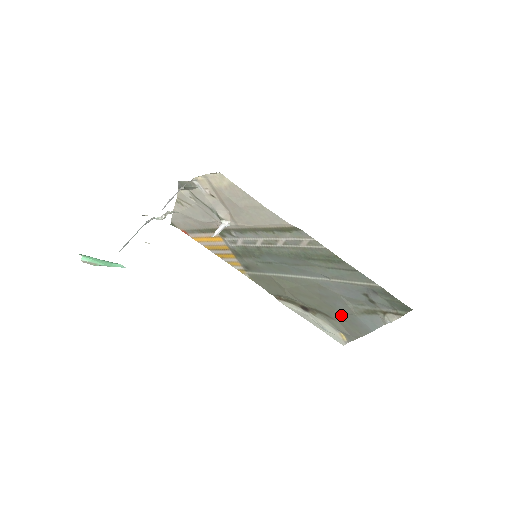
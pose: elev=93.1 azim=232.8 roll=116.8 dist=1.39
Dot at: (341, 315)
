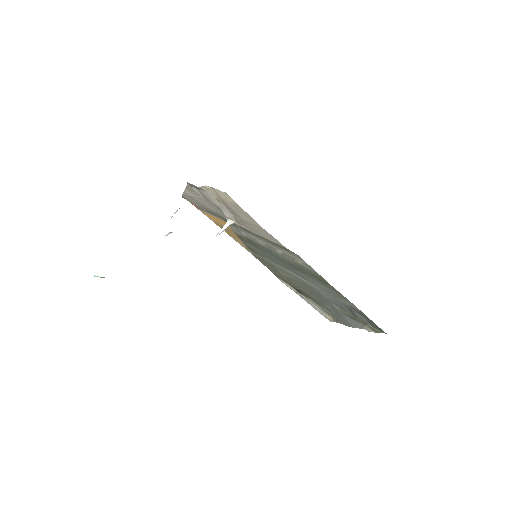
Dot at: (329, 308)
